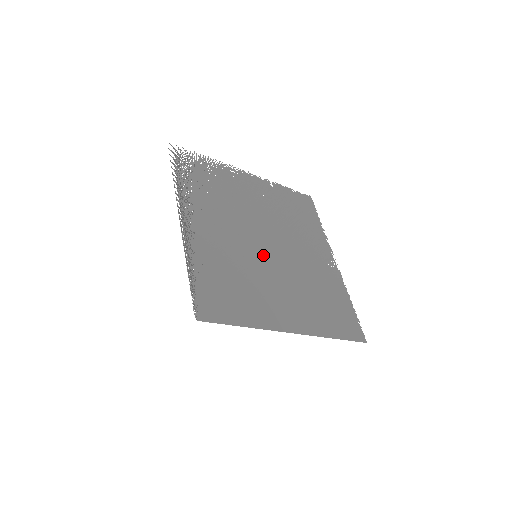
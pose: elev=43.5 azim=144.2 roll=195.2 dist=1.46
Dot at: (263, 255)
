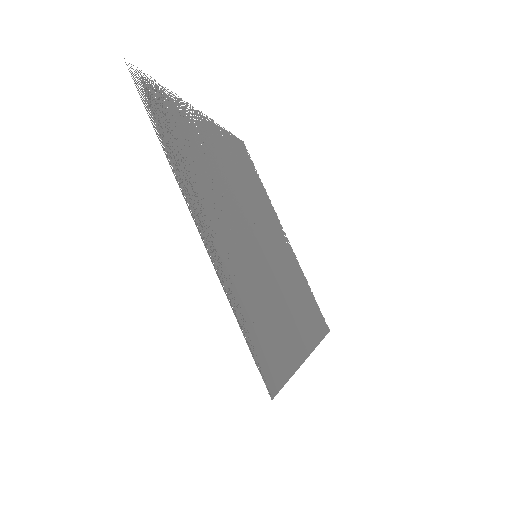
Dot at: (258, 251)
